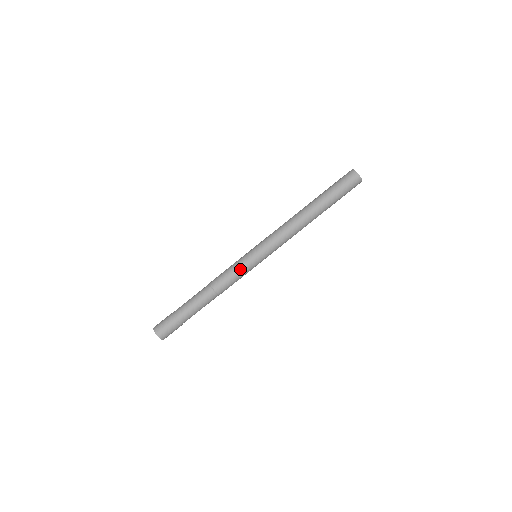
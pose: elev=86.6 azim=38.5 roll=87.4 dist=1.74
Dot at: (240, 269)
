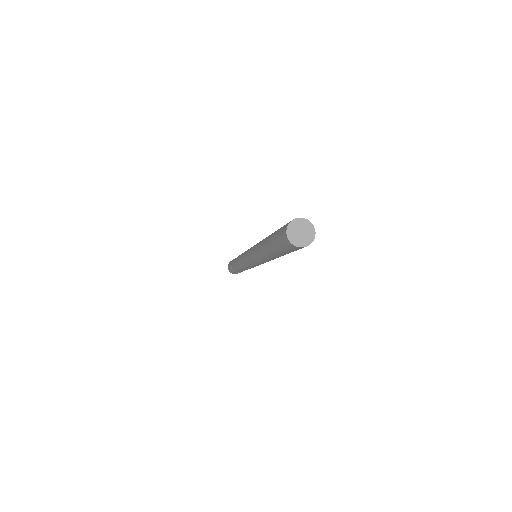
Dot at: (249, 267)
